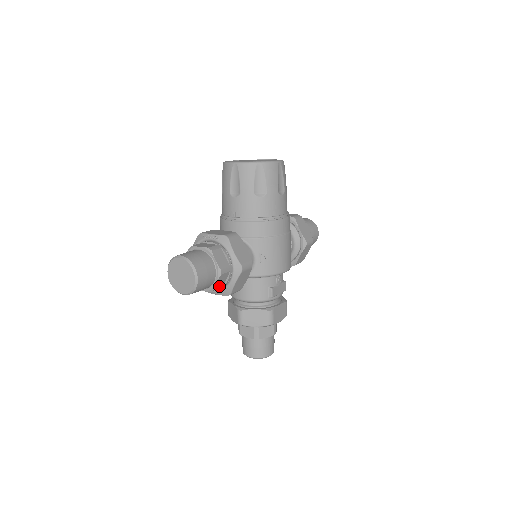
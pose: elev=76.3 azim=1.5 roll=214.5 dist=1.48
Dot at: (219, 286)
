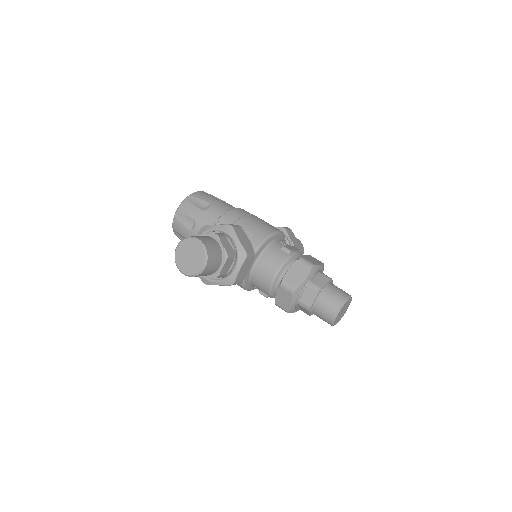
Dot at: (230, 251)
